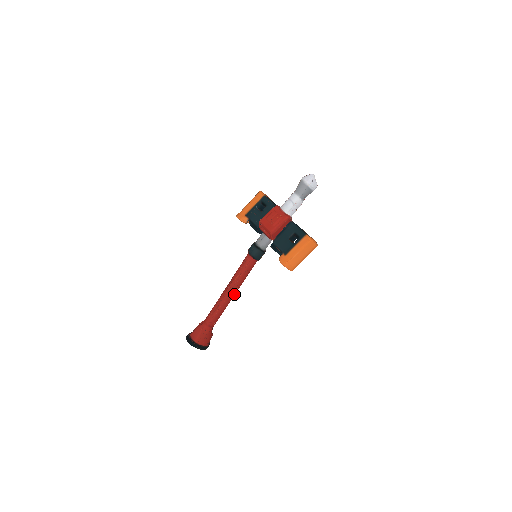
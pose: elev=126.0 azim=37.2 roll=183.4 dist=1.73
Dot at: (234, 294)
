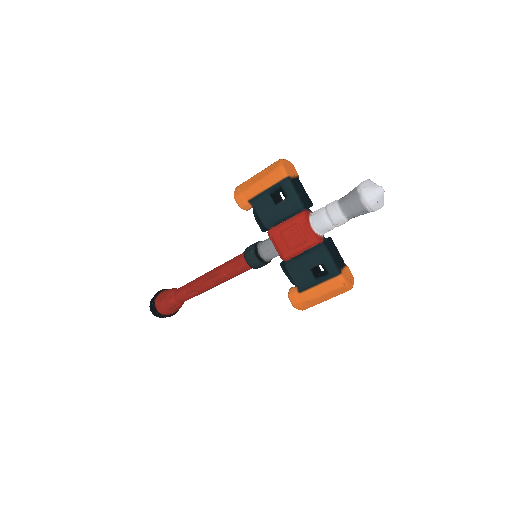
Dot at: (217, 285)
